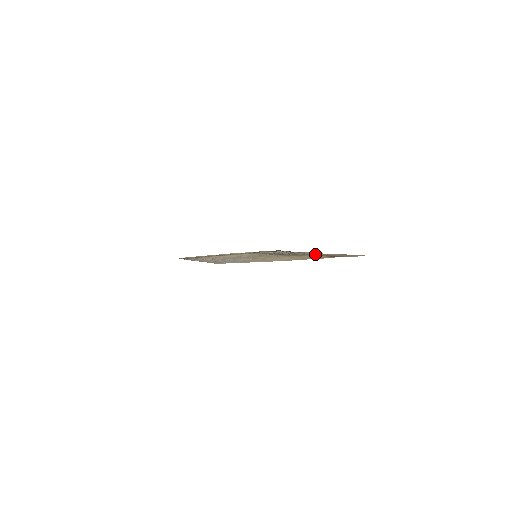
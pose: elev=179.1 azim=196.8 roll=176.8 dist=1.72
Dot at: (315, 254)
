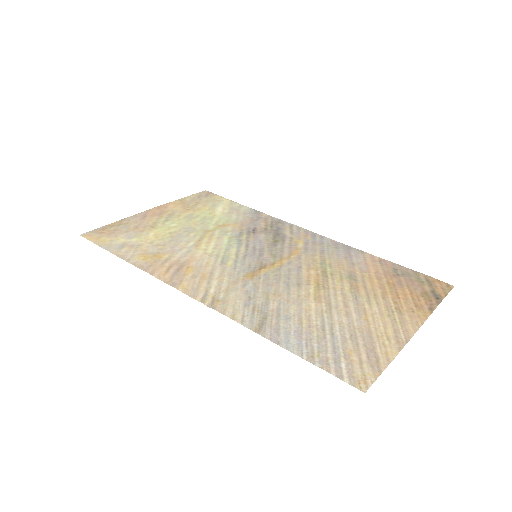
Dot at: (348, 258)
